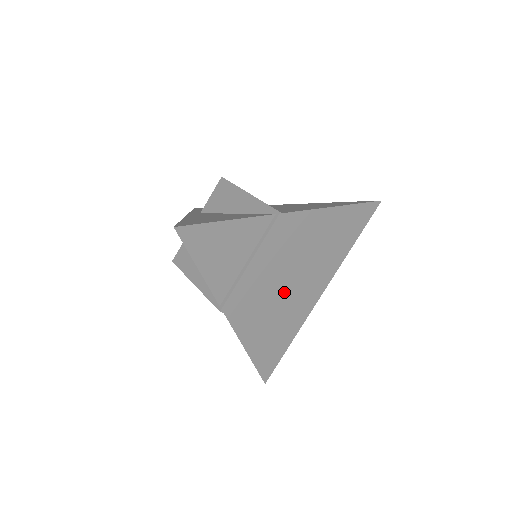
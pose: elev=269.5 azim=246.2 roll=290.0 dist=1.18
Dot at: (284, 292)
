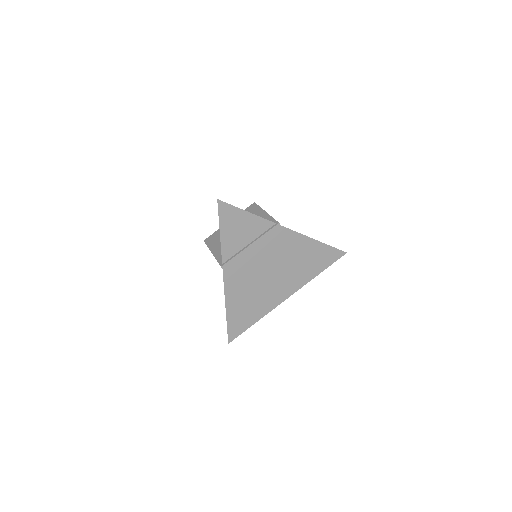
Dot at: (264, 279)
